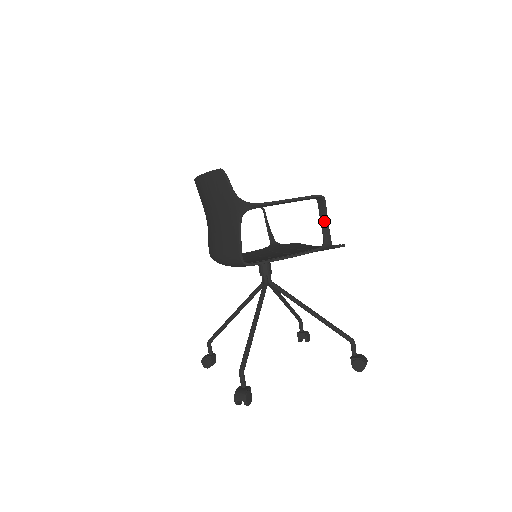
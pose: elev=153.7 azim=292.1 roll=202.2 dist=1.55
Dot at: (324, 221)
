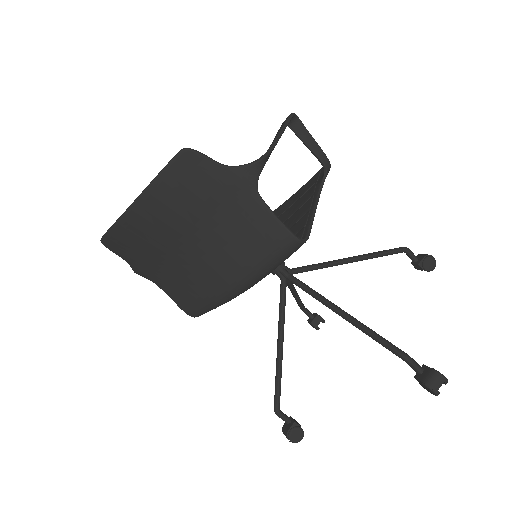
Dot at: (311, 142)
